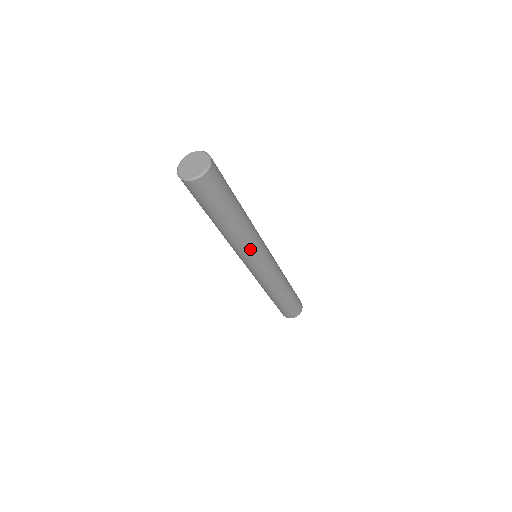
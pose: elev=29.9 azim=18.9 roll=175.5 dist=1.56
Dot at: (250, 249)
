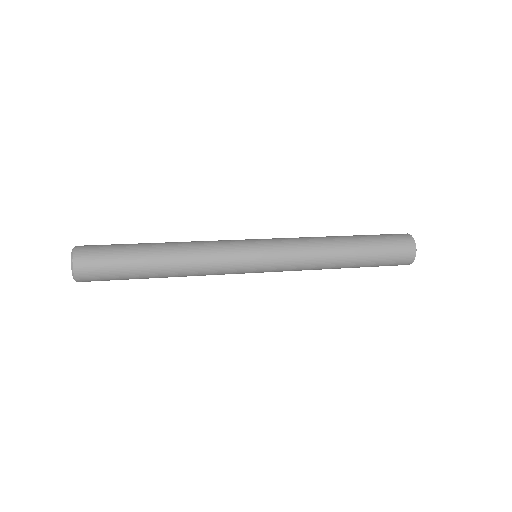
Dot at: (217, 271)
